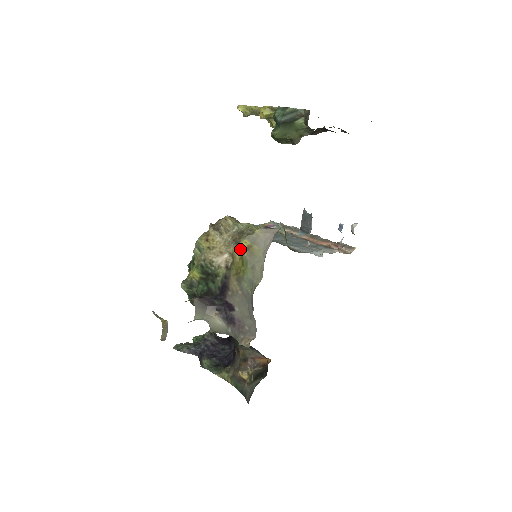
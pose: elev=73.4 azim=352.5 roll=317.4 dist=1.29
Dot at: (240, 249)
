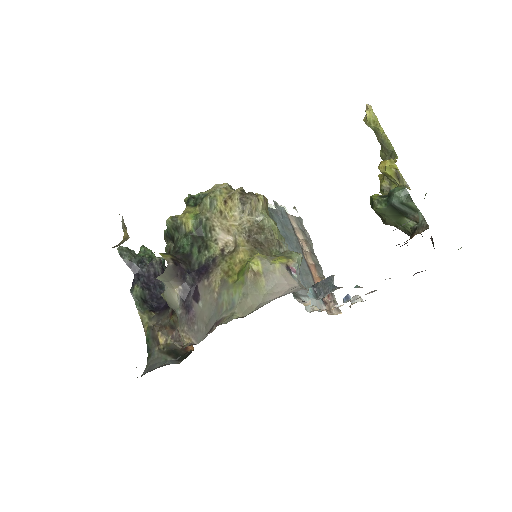
Dot at: (248, 265)
